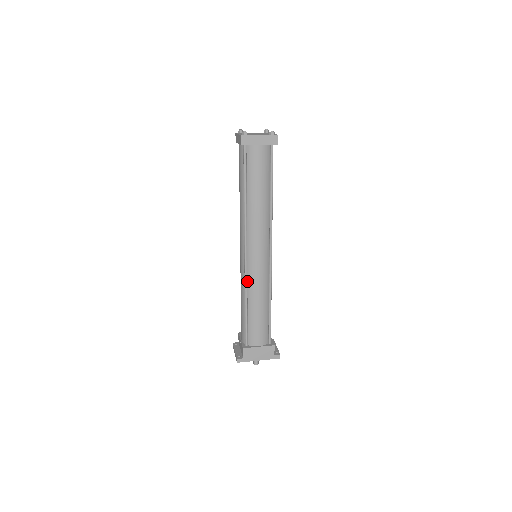
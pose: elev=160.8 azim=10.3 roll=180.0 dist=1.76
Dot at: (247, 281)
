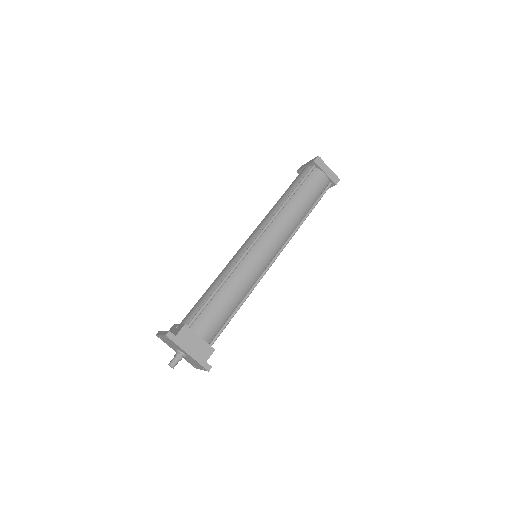
Dot at: (239, 263)
